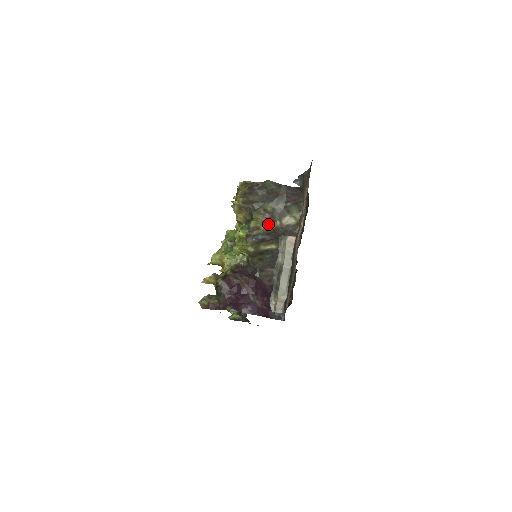
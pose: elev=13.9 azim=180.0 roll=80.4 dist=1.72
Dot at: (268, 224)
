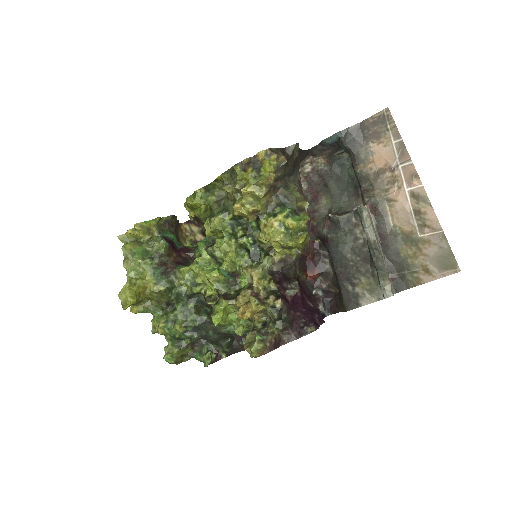
Dot at: occluded
